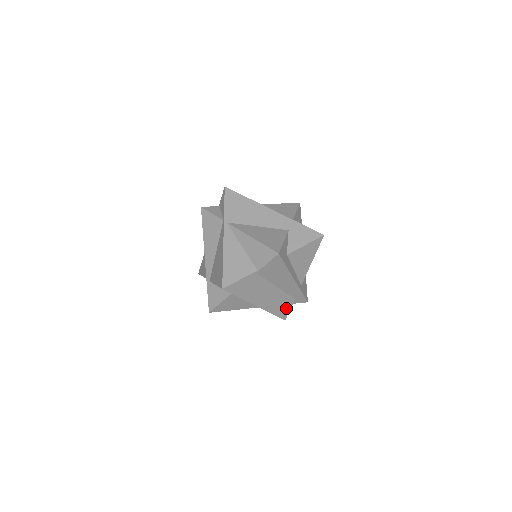
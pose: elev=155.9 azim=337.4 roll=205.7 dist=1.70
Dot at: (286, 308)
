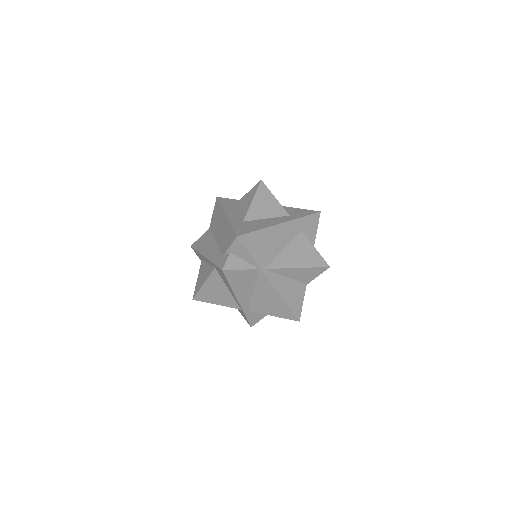
Dot at: occluded
